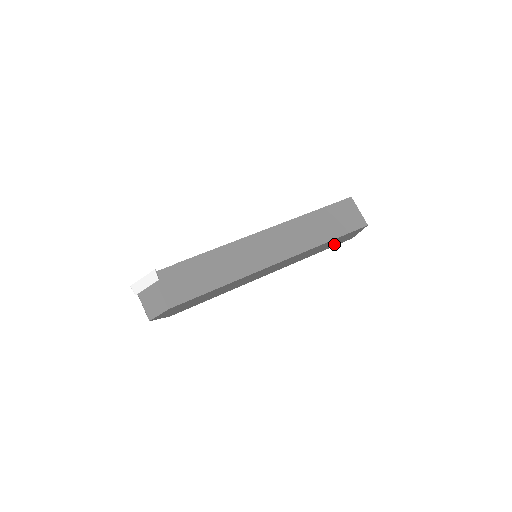
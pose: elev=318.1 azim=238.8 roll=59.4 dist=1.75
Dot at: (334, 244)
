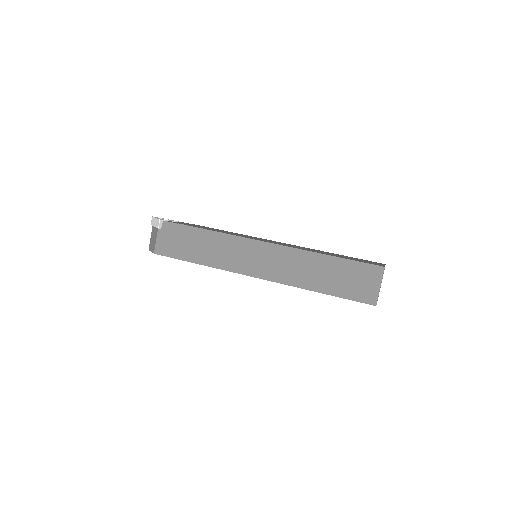
Dot at: occluded
